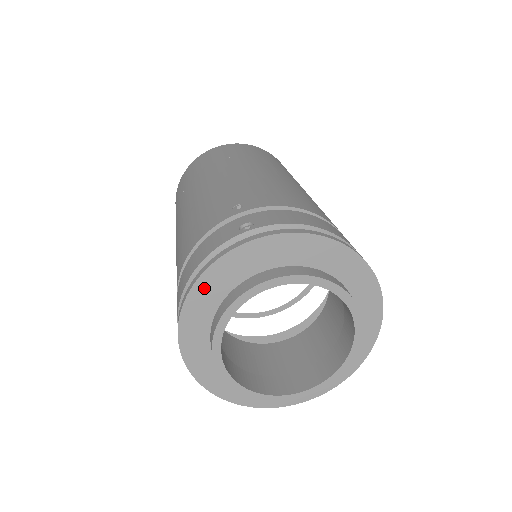
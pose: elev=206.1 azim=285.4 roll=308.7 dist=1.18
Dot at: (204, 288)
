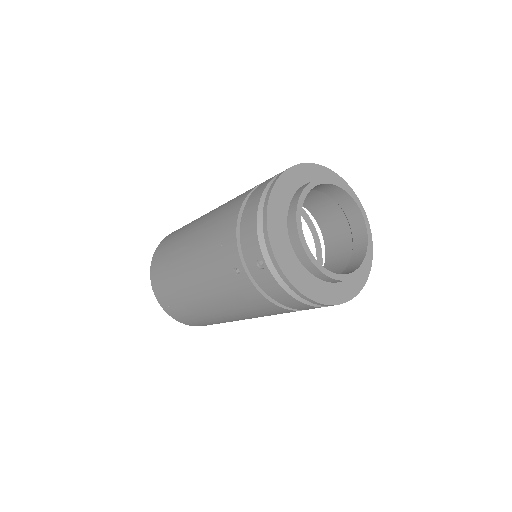
Dot at: (293, 174)
